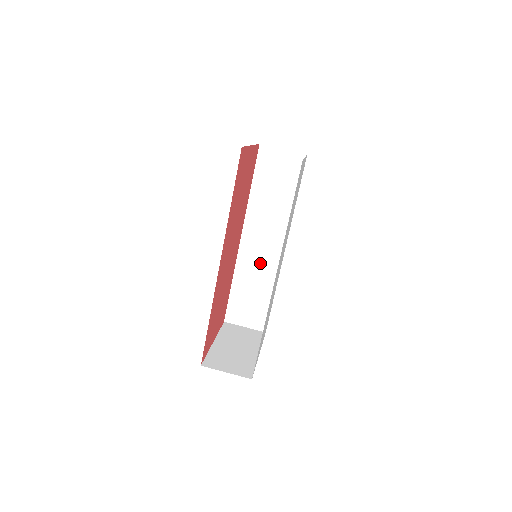
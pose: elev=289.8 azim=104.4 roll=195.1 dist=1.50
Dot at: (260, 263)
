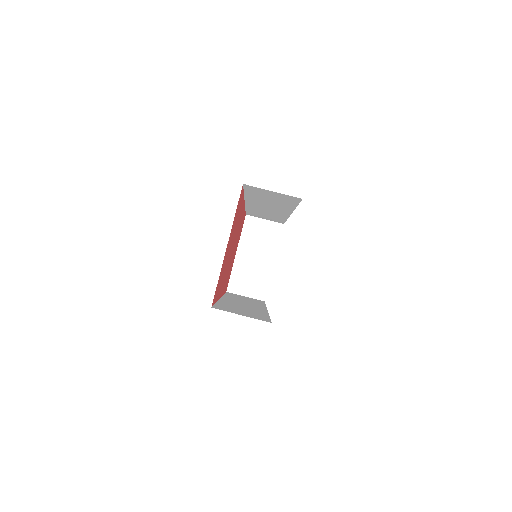
Dot at: (269, 211)
